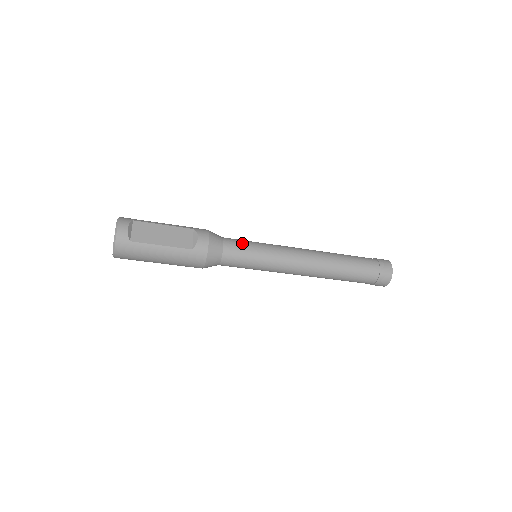
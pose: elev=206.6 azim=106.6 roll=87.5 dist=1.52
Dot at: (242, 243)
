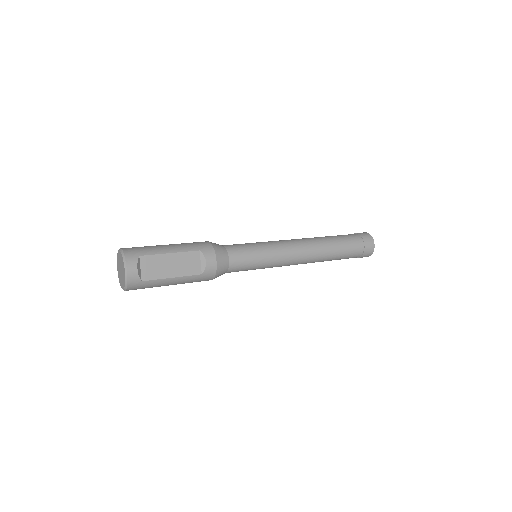
Dot at: (246, 253)
